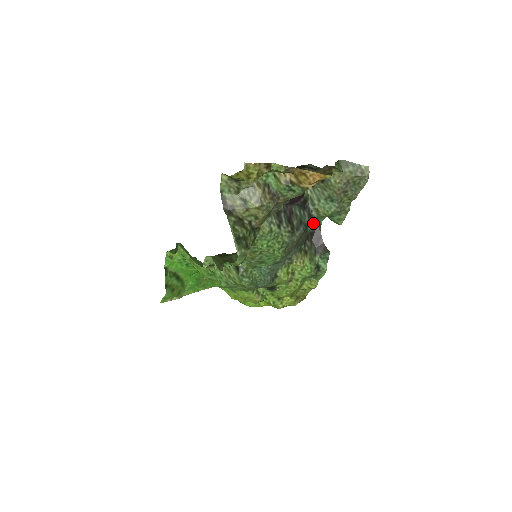
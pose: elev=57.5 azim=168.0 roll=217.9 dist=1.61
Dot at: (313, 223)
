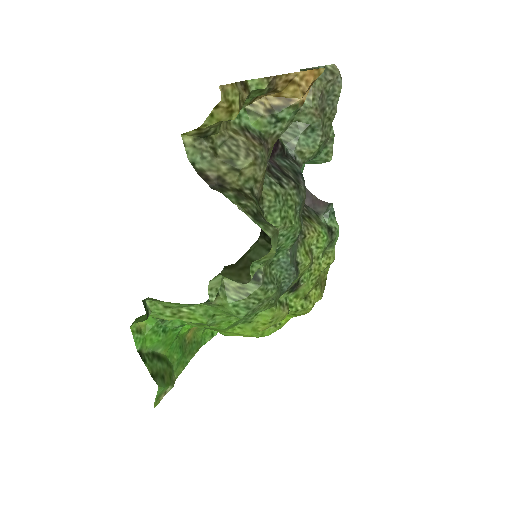
Dot at: occluded
